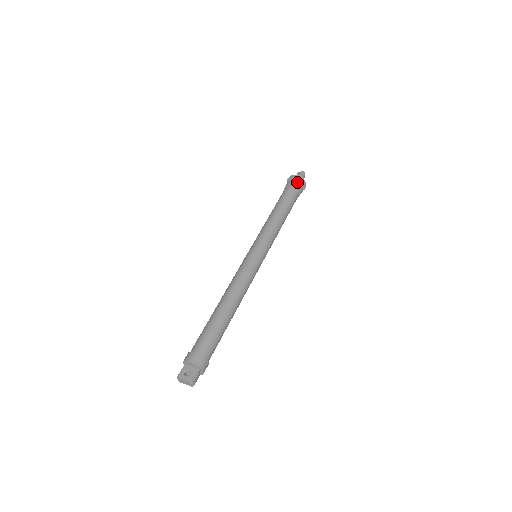
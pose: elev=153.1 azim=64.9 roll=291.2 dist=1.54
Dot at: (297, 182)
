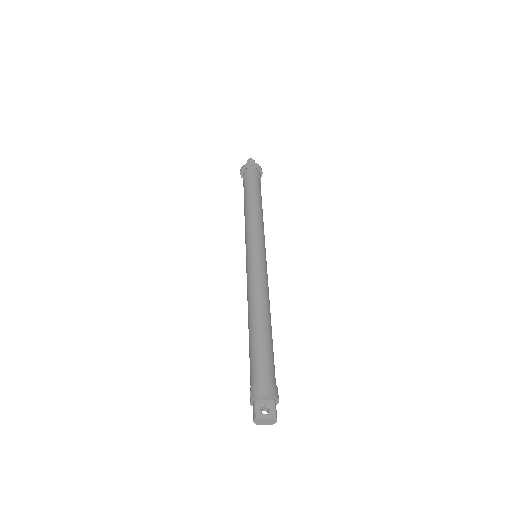
Dot at: (256, 170)
